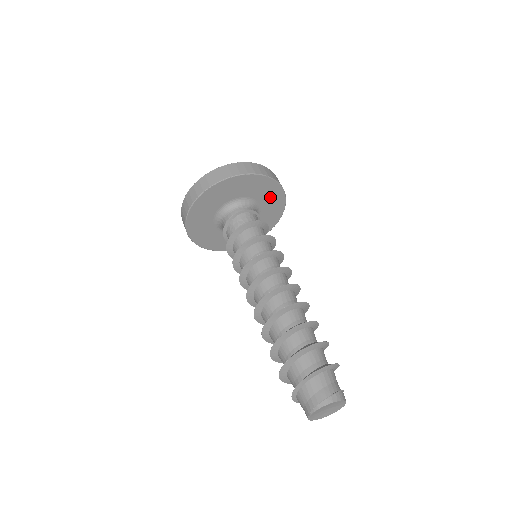
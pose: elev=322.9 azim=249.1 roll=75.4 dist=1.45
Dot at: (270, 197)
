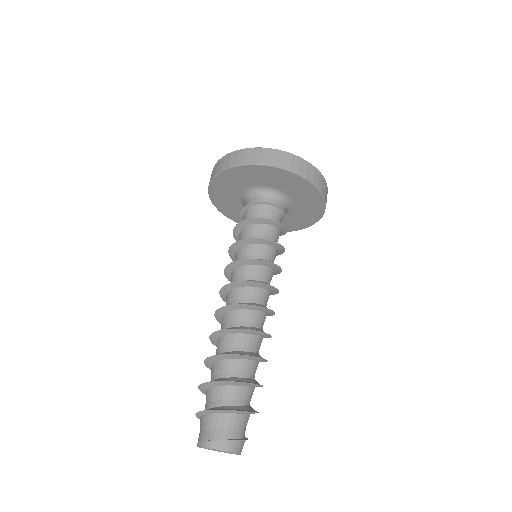
Dot at: (297, 188)
